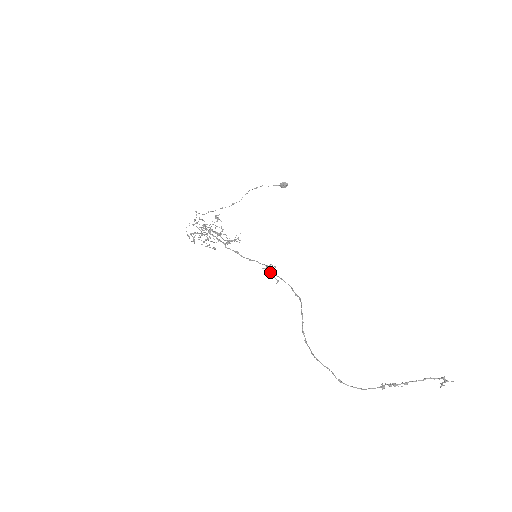
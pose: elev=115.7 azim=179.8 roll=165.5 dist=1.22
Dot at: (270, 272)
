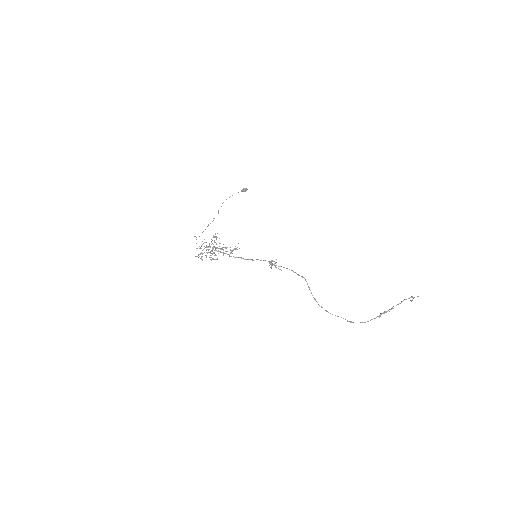
Dot at: (272, 265)
